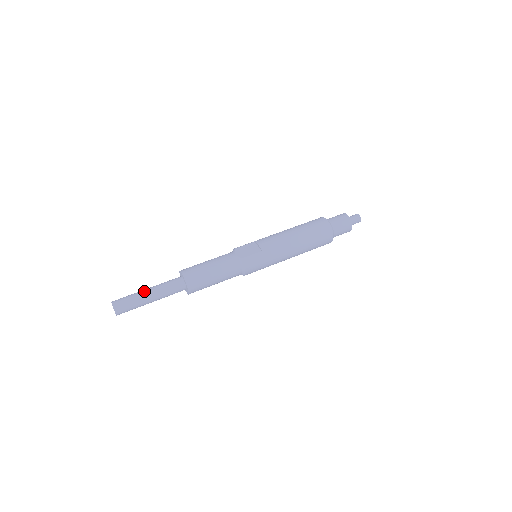
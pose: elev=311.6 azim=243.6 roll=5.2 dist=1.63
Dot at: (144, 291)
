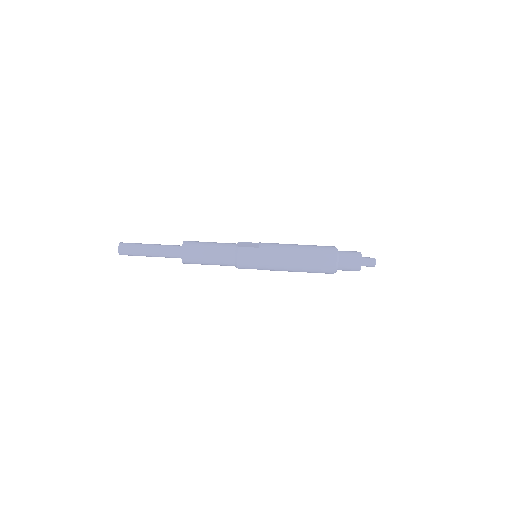
Dot at: (148, 244)
